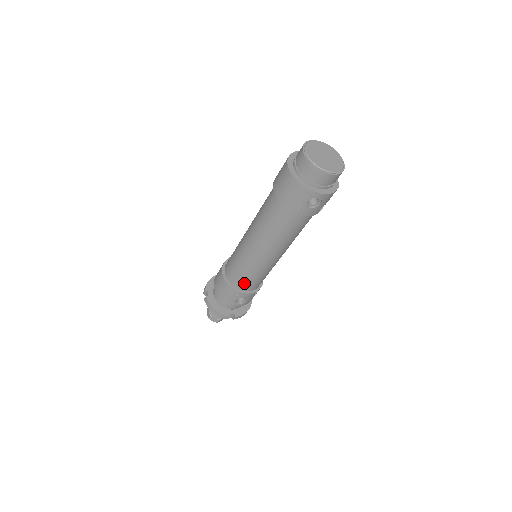
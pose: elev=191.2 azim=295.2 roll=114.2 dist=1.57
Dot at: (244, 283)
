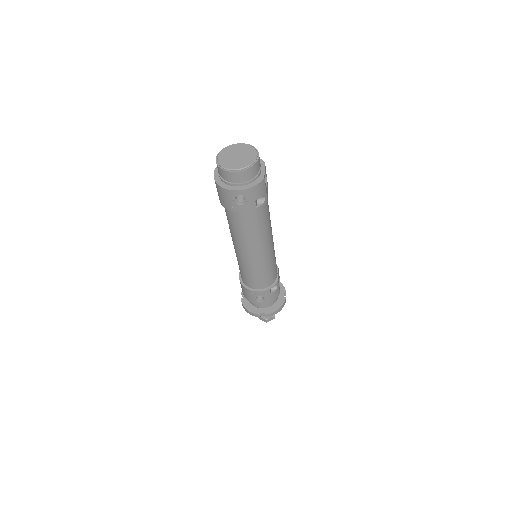
Dot at: (251, 282)
